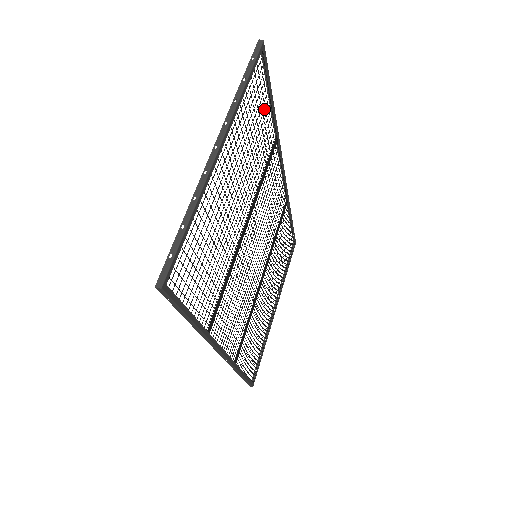
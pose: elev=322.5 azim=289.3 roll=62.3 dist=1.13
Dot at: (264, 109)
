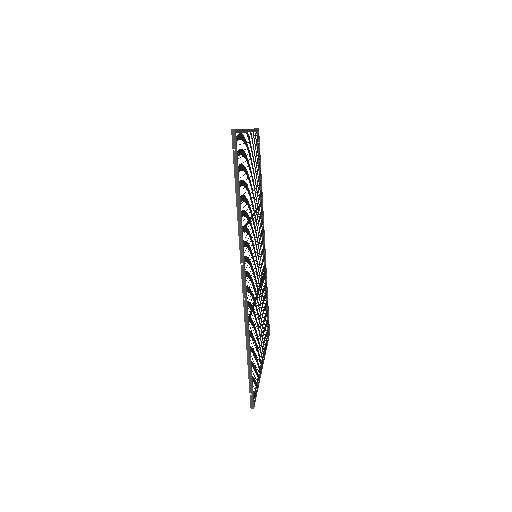
Dot at: occluded
